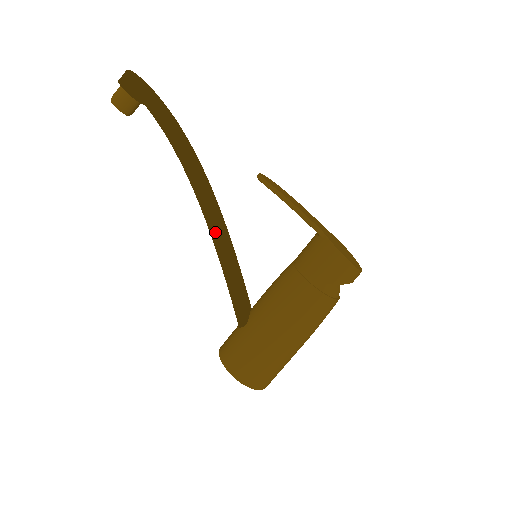
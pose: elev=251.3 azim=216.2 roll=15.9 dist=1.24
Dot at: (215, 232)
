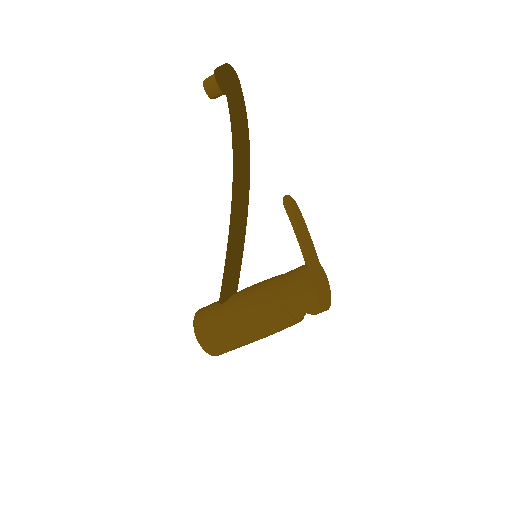
Dot at: (232, 223)
